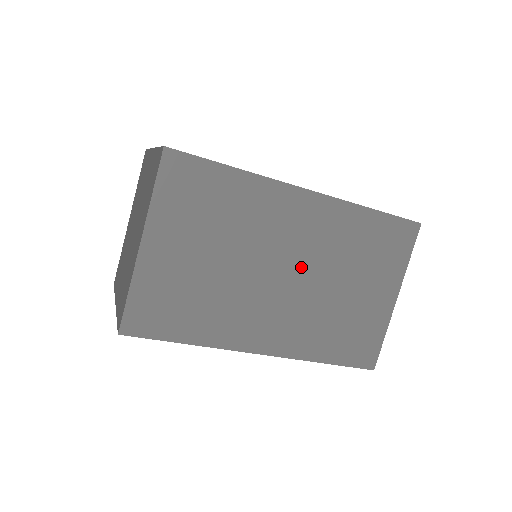
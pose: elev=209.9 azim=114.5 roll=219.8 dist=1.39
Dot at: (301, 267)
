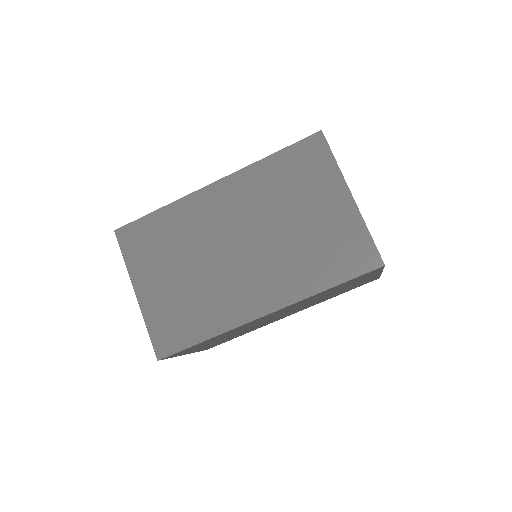
Dot at: (248, 233)
